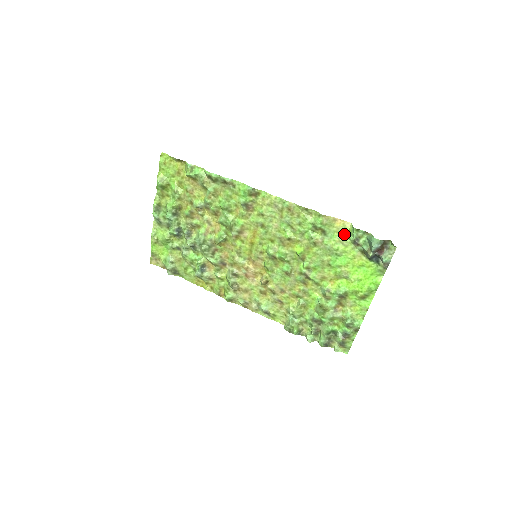
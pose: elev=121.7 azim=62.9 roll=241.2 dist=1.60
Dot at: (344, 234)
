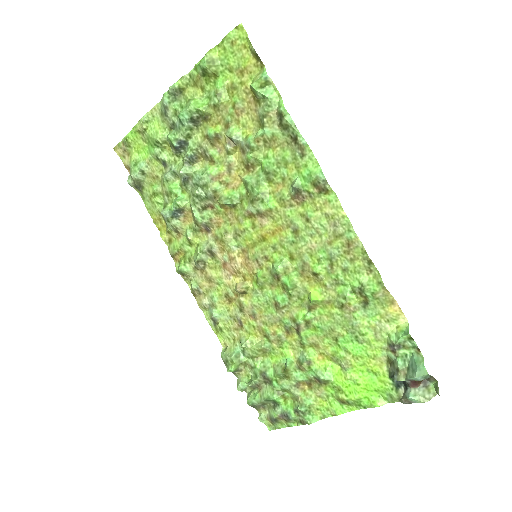
Dot at: (387, 325)
